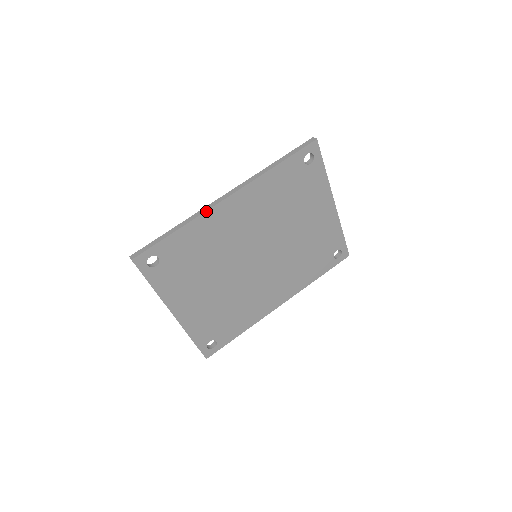
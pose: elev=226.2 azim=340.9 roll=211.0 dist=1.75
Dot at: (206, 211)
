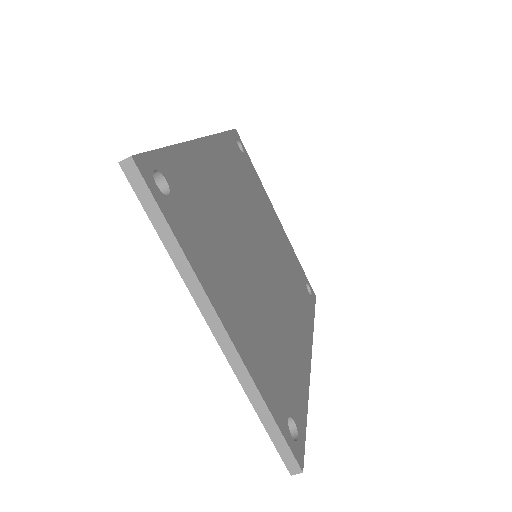
Dot at: (190, 141)
